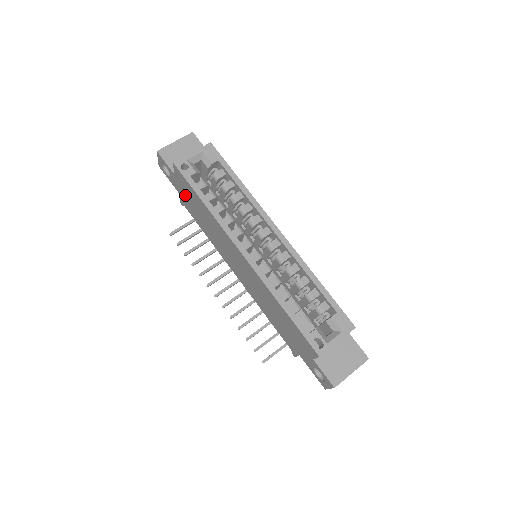
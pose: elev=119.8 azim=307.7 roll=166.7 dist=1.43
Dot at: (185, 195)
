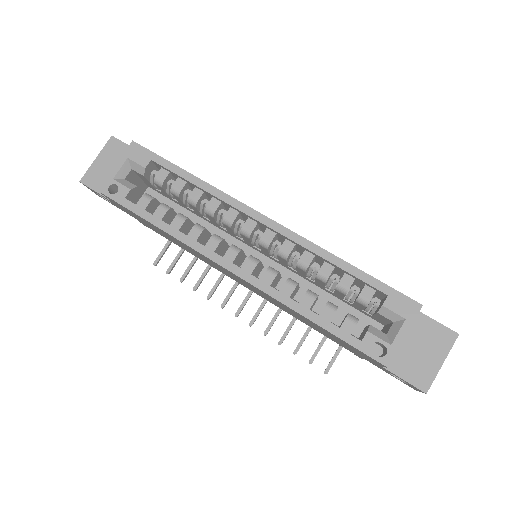
Dot at: (138, 219)
